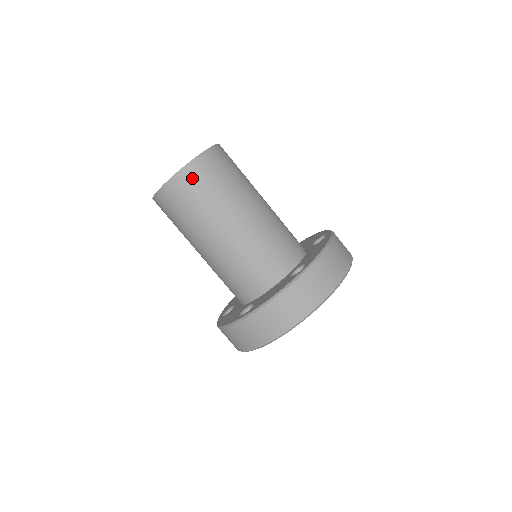
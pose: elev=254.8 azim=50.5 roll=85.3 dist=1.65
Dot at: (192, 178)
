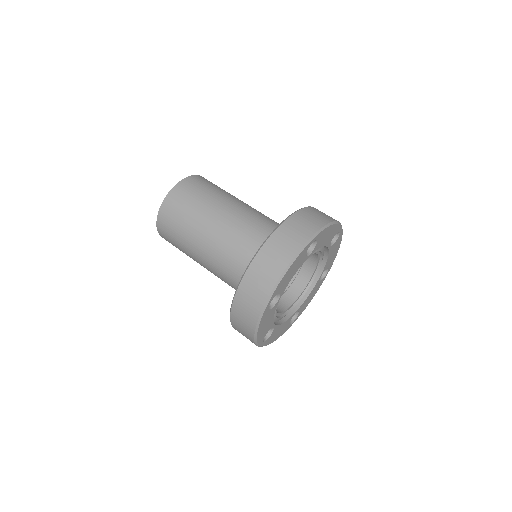
Dot at: (164, 228)
